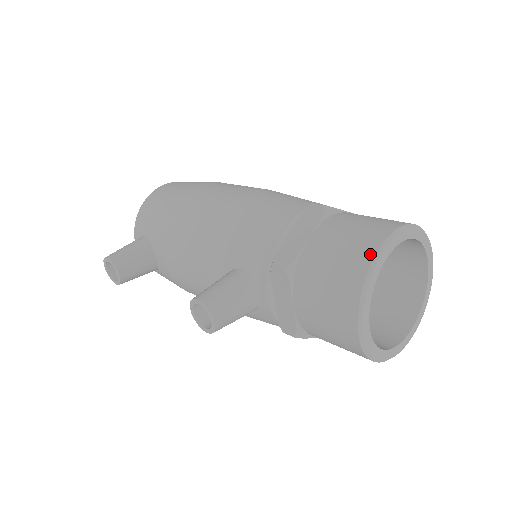
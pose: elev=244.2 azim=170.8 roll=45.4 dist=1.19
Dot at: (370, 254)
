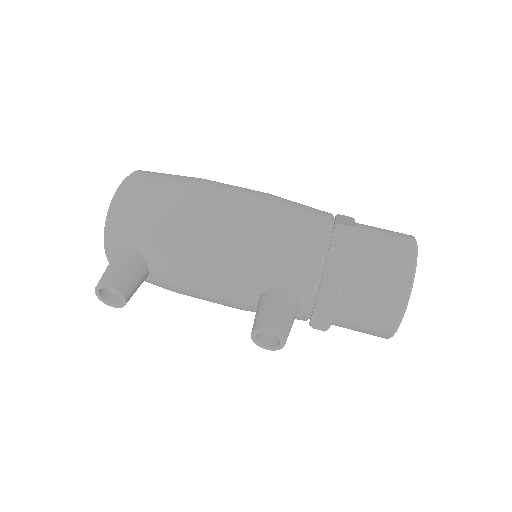
Dot at: (408, 275)
